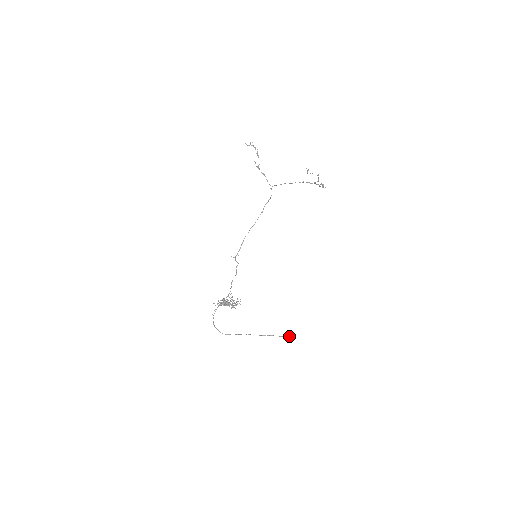
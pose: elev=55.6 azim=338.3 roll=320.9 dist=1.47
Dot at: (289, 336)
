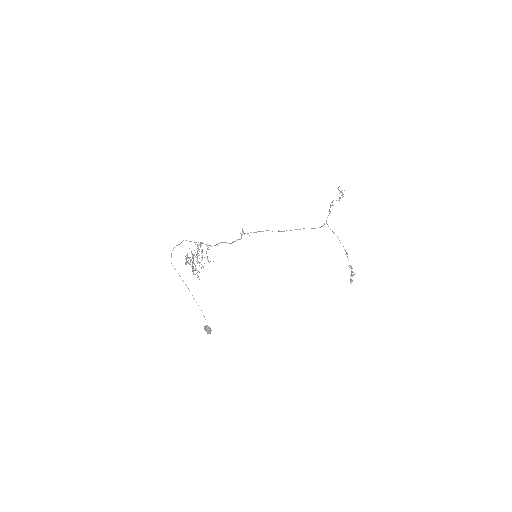
Dot at: occluded
